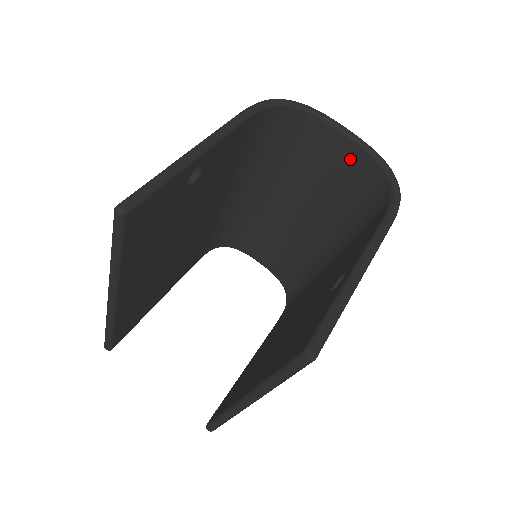
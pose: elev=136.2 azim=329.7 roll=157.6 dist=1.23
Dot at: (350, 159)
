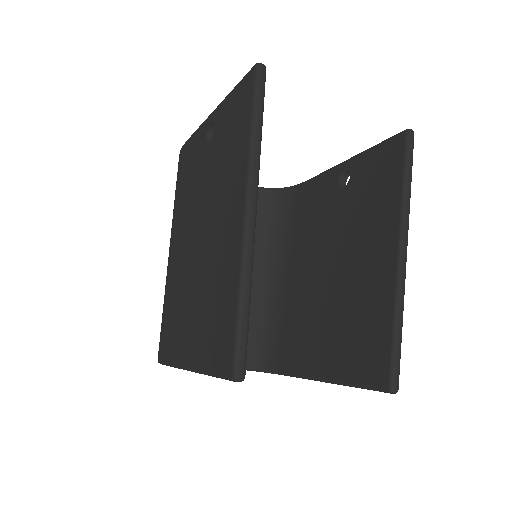
Dot at: occluded
